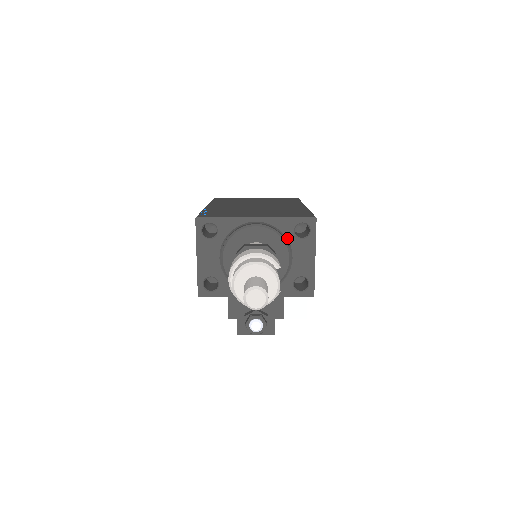
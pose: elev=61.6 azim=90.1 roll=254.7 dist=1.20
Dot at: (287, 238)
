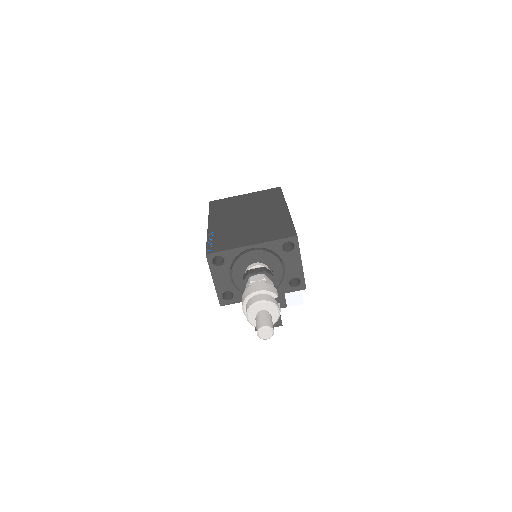
Dot at: (278, 254)
